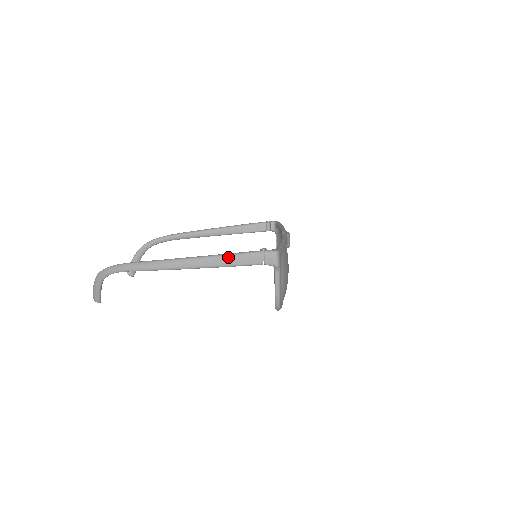
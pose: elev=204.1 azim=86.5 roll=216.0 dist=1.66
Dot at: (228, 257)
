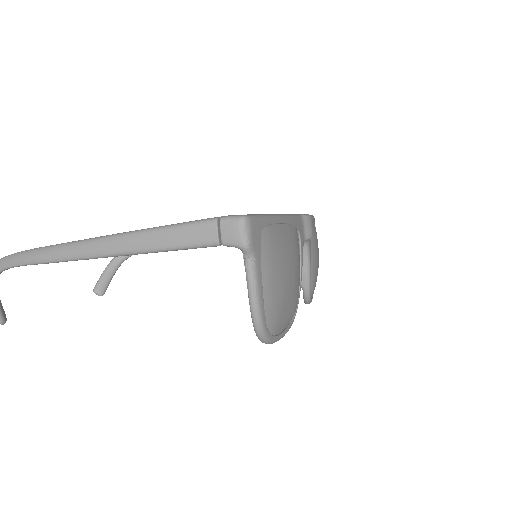
Dot at: (156, 232)
